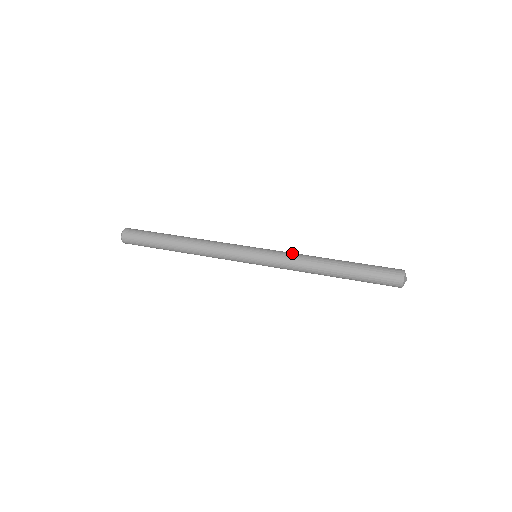
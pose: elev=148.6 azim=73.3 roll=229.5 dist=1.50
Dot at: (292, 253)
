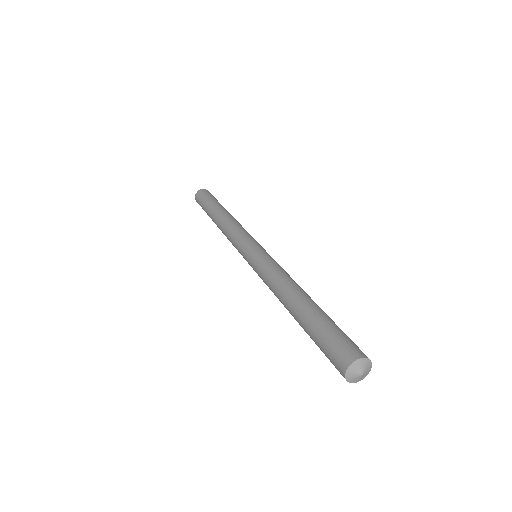
Dot at: (268, 271)
